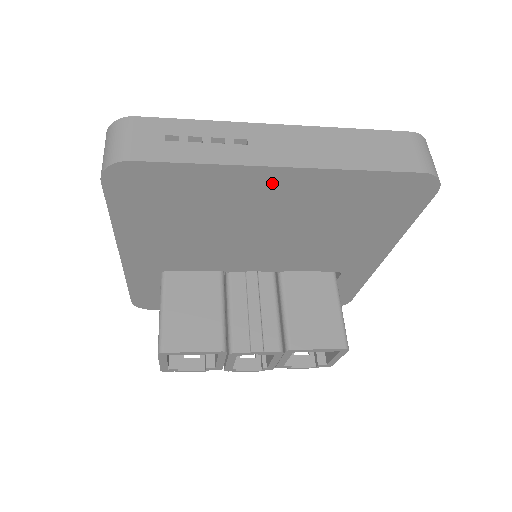
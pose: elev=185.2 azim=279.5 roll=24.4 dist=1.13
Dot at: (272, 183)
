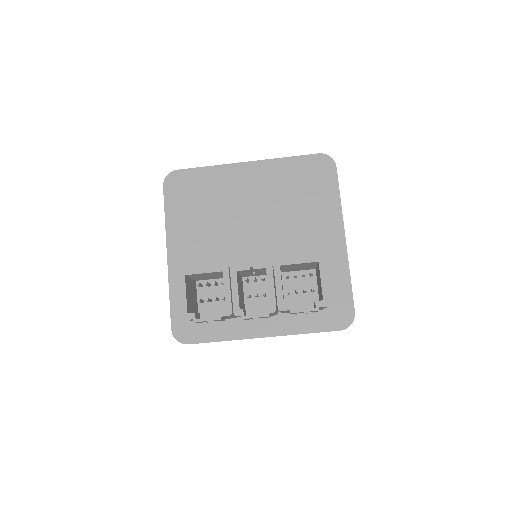
Dot at: (244, 174)
